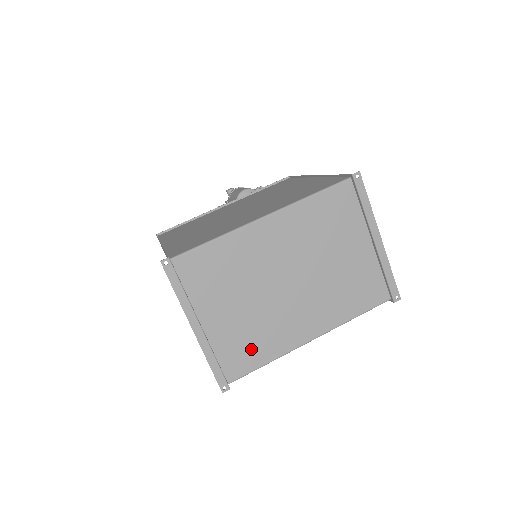
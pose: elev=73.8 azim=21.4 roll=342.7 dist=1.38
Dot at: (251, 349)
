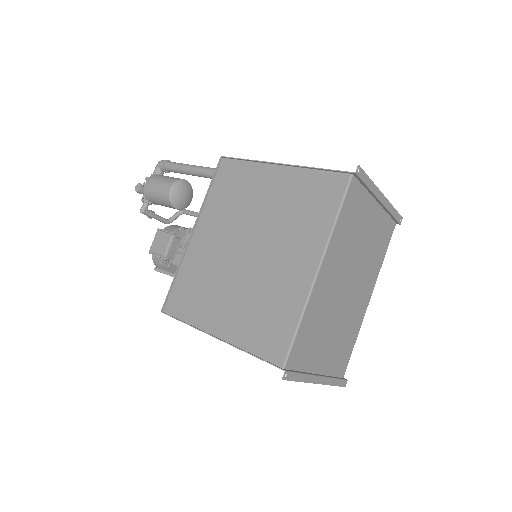
Dot at: (345, 348)
